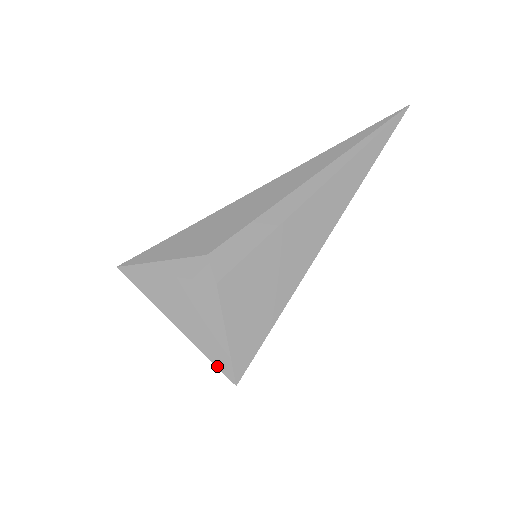
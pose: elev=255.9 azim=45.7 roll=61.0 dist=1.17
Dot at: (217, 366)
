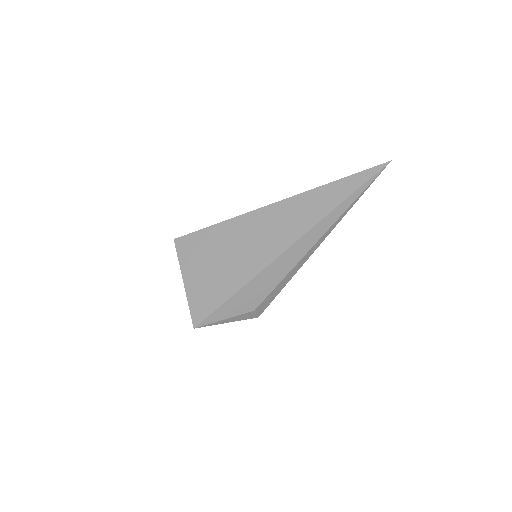
Dot at: occluded
